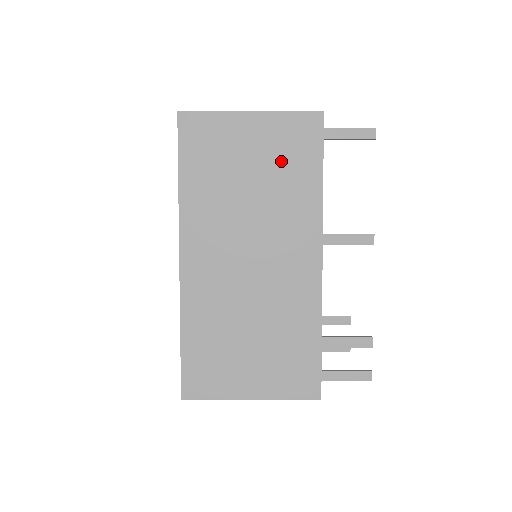
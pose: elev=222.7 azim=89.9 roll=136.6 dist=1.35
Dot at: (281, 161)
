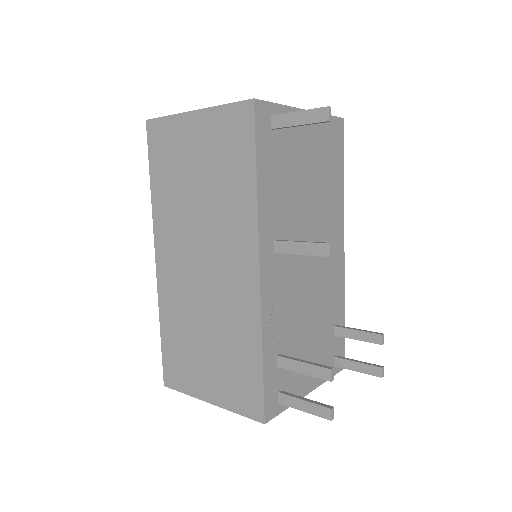
Dot at: (220, 161)
